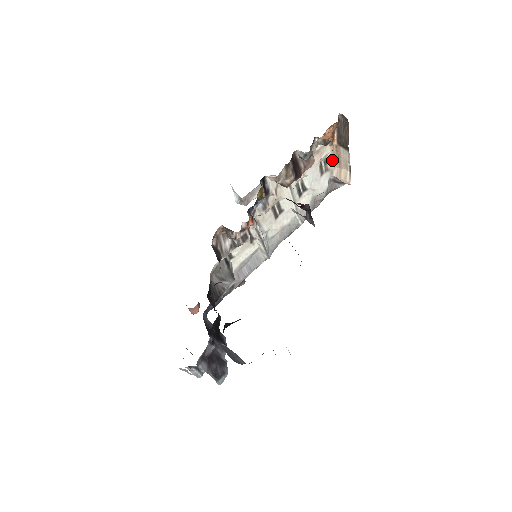
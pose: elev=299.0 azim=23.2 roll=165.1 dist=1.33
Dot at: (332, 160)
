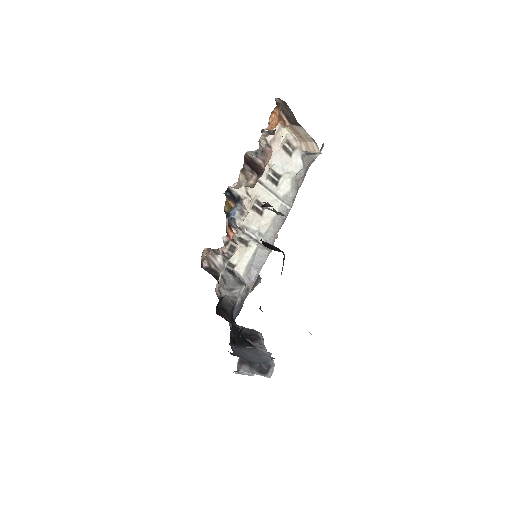
Dot at: (294, 138)
